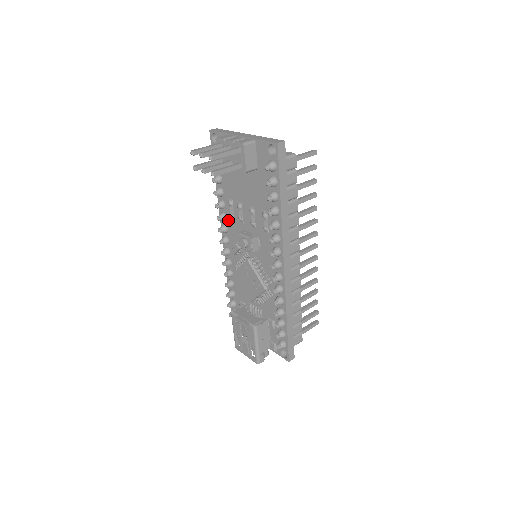
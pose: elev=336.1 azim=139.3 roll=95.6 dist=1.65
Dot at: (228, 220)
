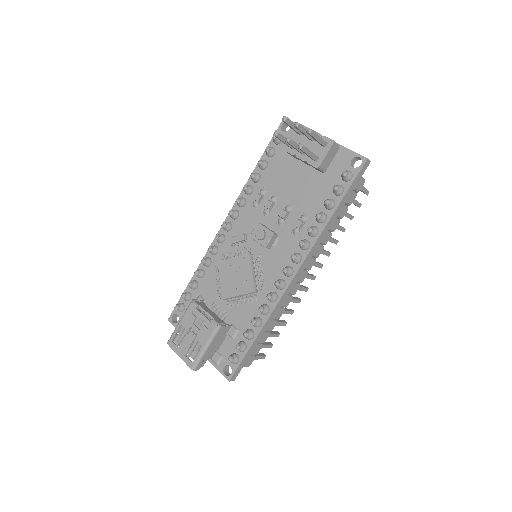
Dot at: (246, 208)
